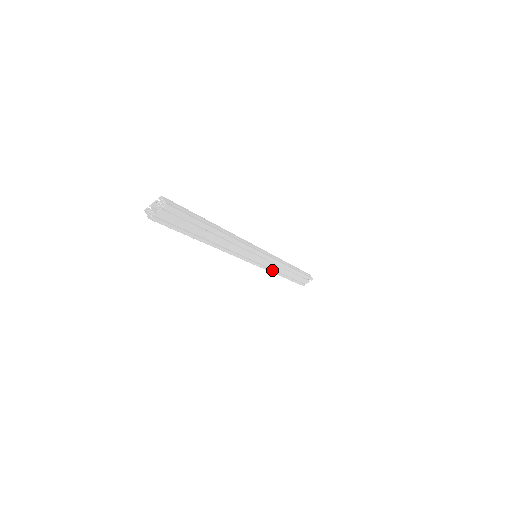
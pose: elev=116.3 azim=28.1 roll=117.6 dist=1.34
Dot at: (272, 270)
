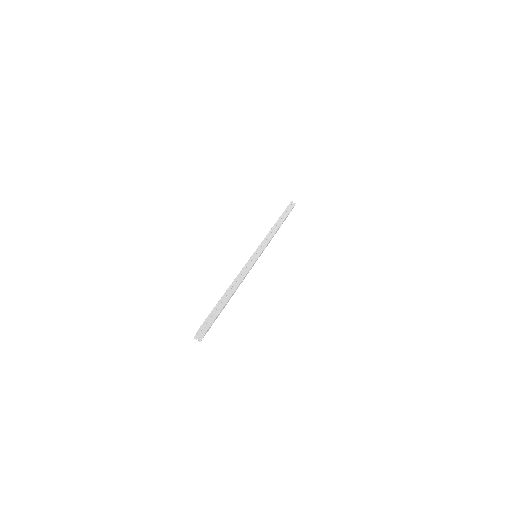
Dot at: occluded
